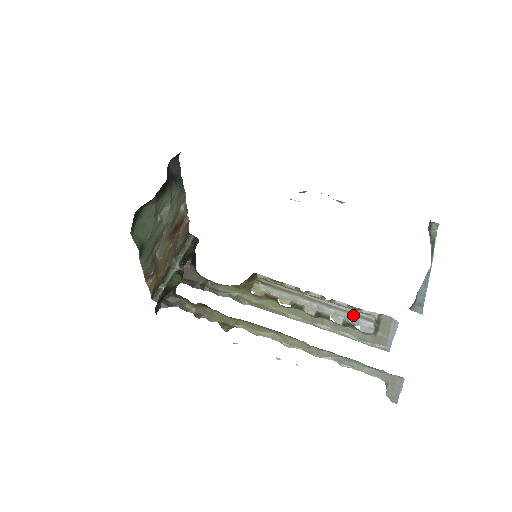
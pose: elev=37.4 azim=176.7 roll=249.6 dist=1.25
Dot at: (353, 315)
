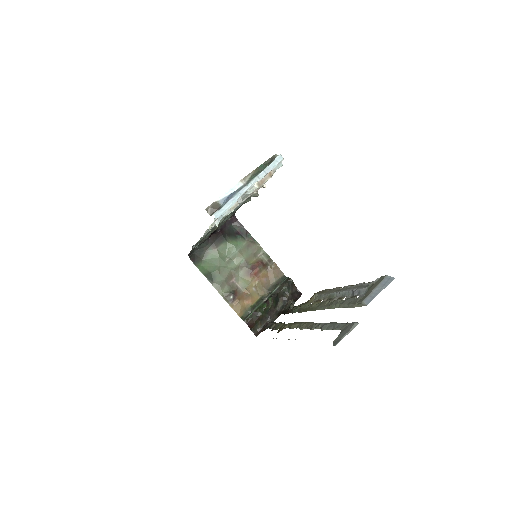
Dot at: (358, 288)
